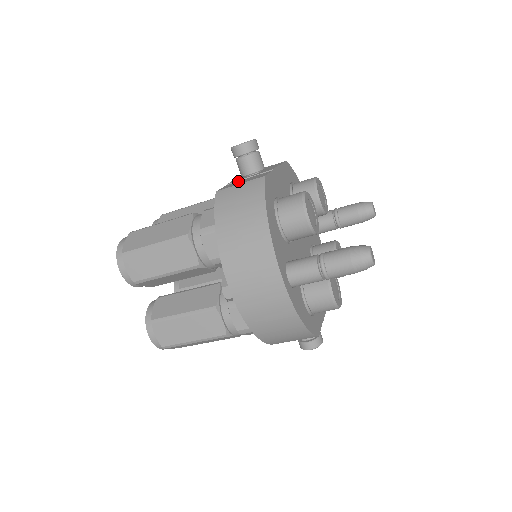
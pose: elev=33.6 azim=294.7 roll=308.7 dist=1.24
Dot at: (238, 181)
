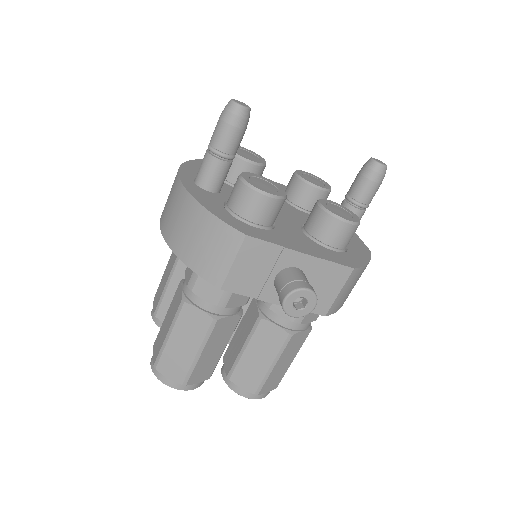
Dot at: occluded
